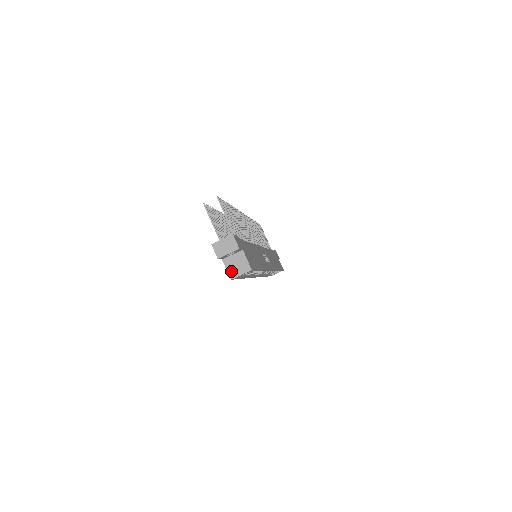
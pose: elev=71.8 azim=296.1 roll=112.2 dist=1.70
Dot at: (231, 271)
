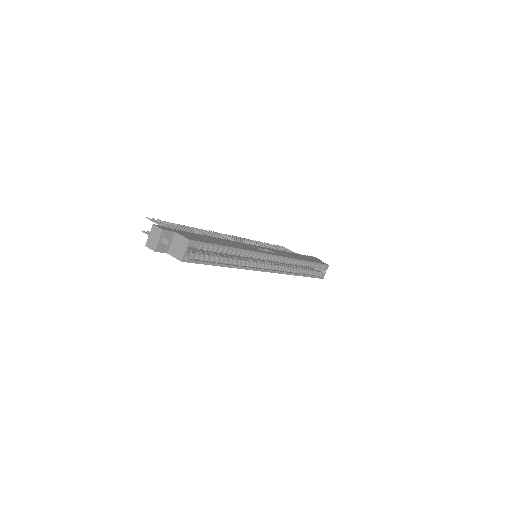
Dot at: (177, 255)
